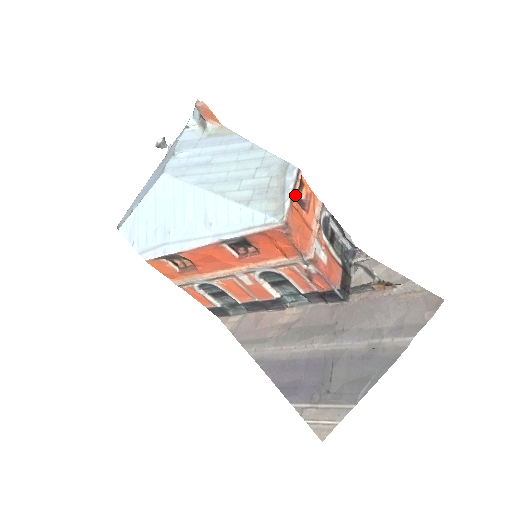
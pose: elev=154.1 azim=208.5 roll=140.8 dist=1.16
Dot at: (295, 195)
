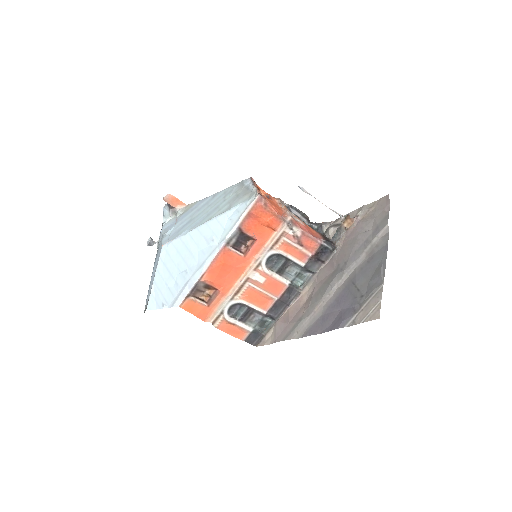
Dot at: (257, 188)
